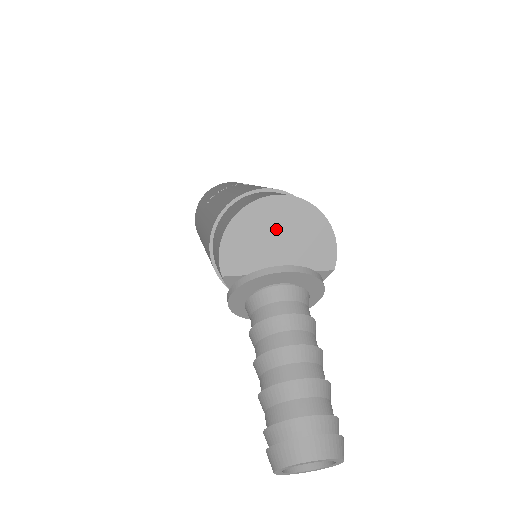
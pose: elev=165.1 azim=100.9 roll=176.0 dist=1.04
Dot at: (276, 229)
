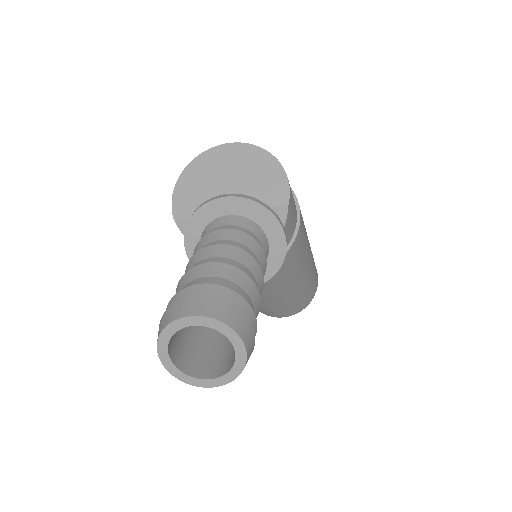
Dot at: (225, 173)
